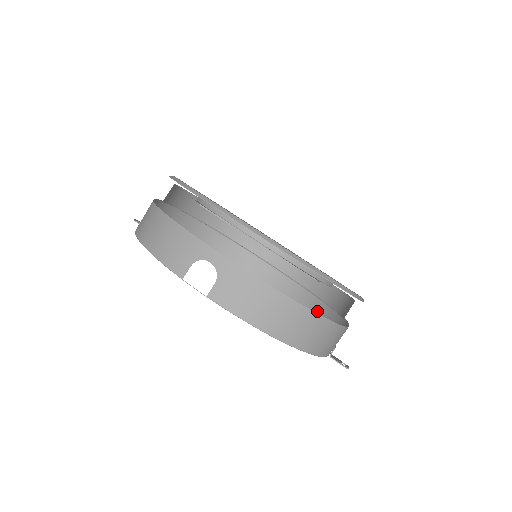
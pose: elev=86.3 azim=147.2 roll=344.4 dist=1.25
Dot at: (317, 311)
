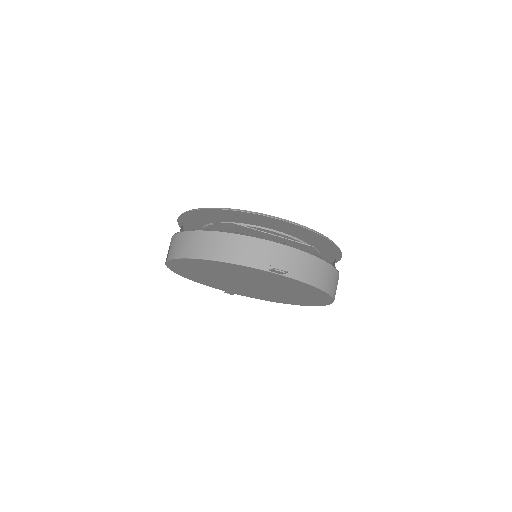
Dot at: (333, 278)
